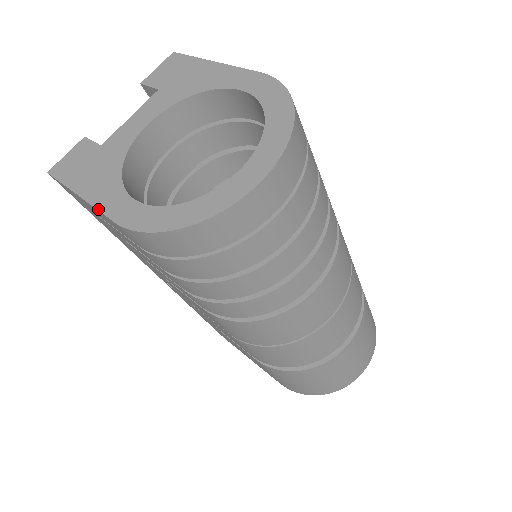
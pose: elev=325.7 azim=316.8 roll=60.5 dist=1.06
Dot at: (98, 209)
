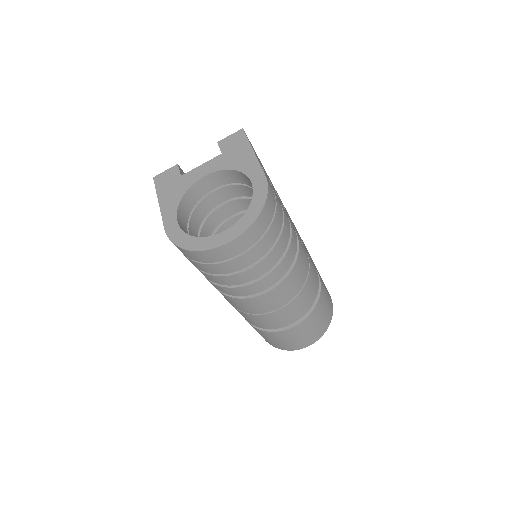
Dot at: (162, 216)
